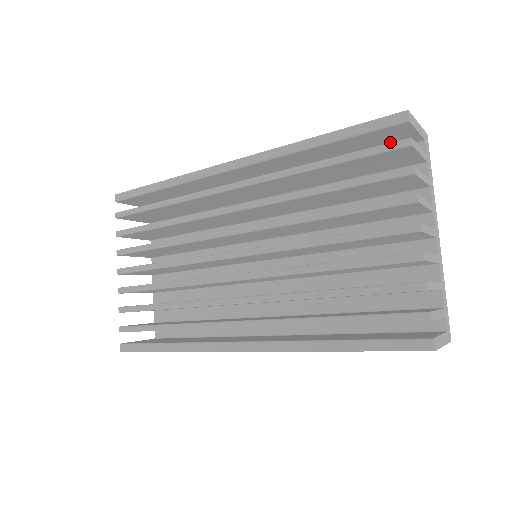
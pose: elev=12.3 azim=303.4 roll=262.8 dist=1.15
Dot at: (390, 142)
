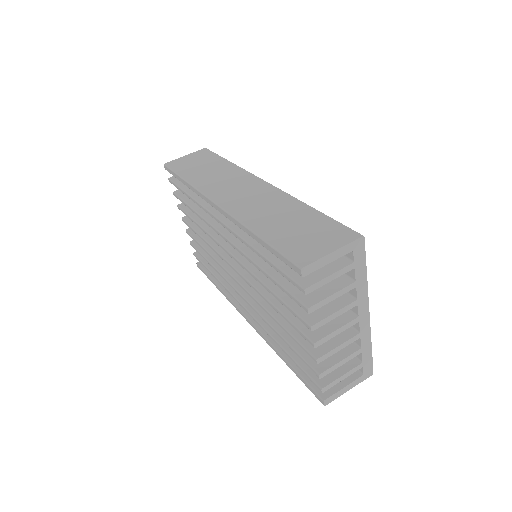
Dot at: occluded
